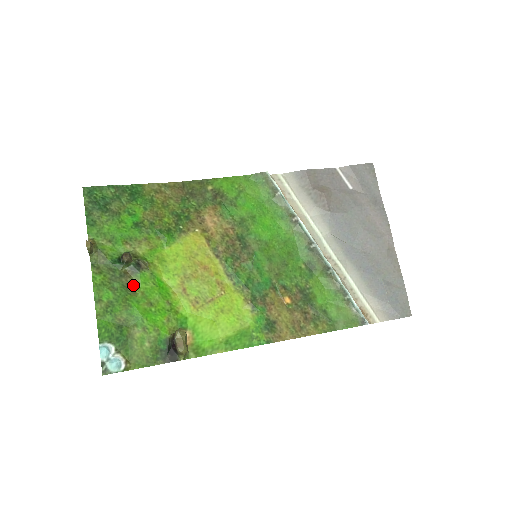
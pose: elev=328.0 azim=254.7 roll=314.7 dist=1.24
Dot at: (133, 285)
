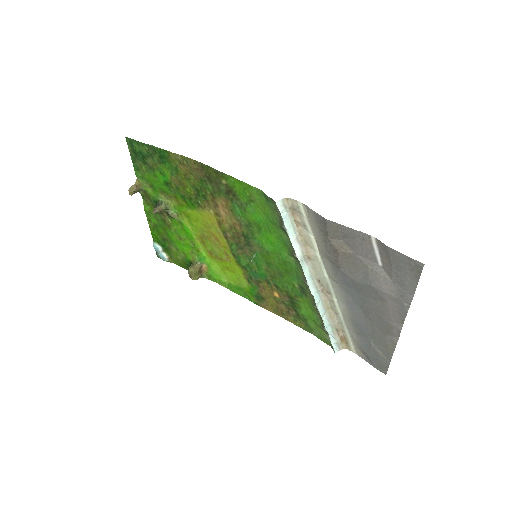
Dot at: (168, 222)
